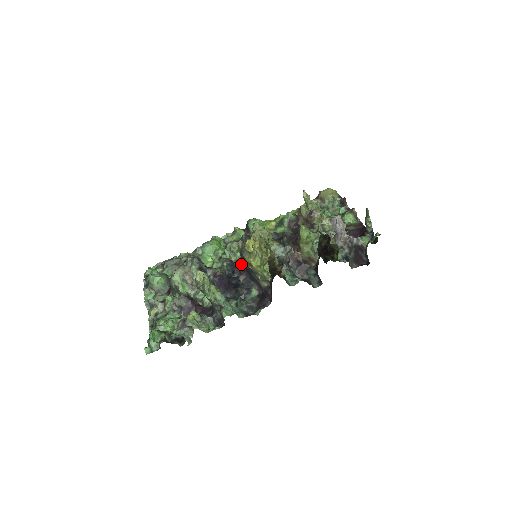
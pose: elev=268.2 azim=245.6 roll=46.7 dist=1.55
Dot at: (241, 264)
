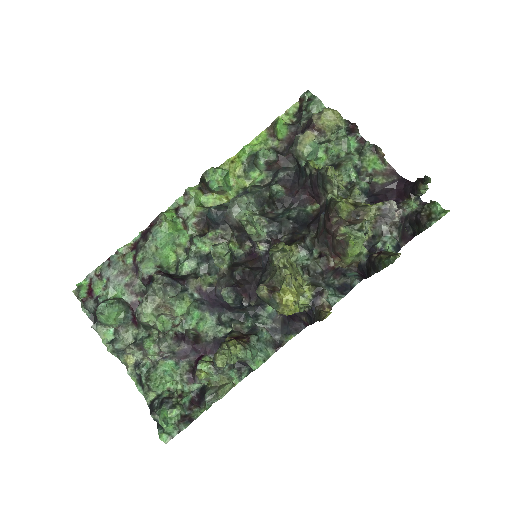
Dot at: (242, 278)
